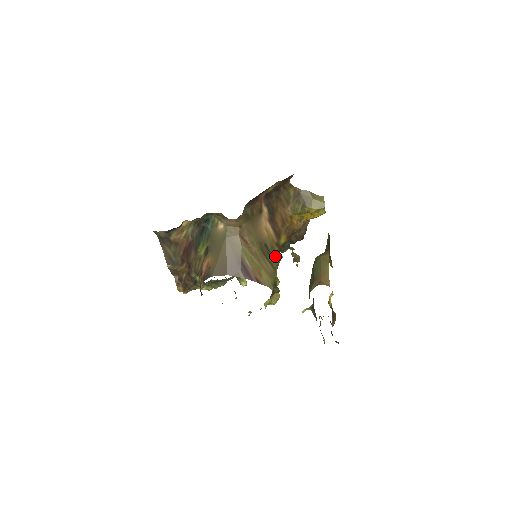
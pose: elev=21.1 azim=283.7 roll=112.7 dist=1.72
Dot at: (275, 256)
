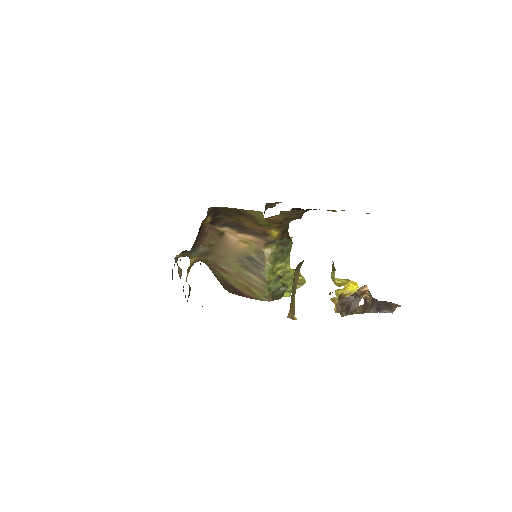
Dot at: (264, 262)
